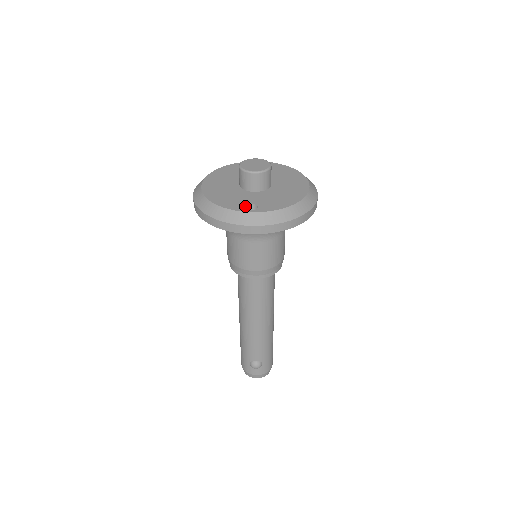
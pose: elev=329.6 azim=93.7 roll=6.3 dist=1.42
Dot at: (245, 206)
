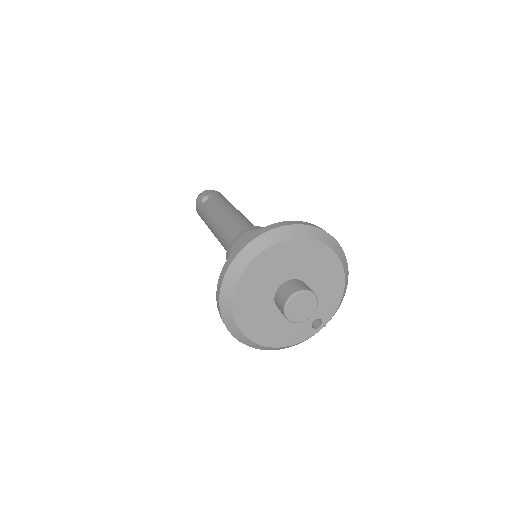
Dot at: (311, 328)
